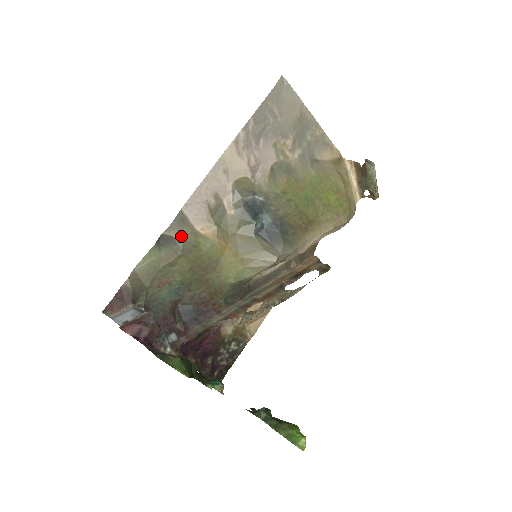
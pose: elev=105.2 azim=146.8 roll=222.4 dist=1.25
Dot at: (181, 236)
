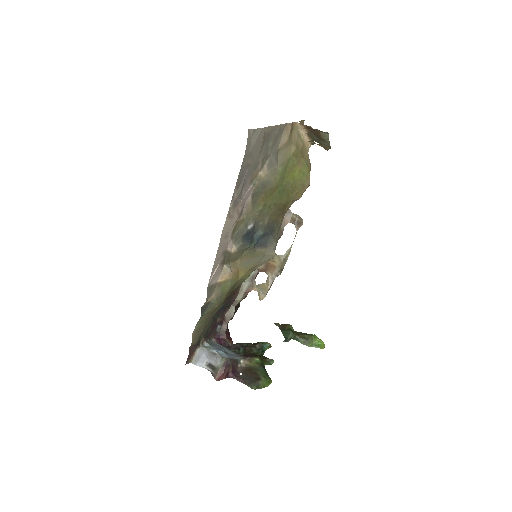
Dot at: (213, 297)
